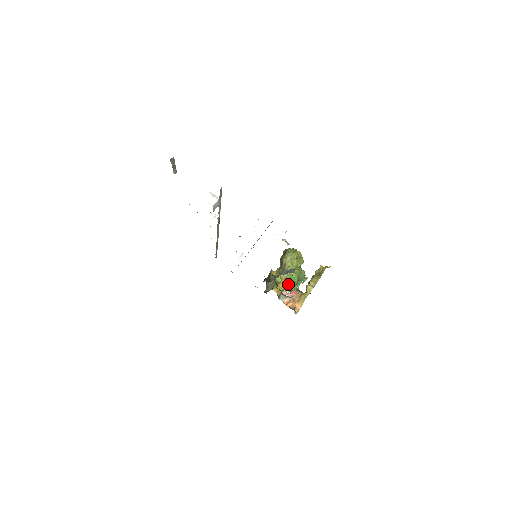
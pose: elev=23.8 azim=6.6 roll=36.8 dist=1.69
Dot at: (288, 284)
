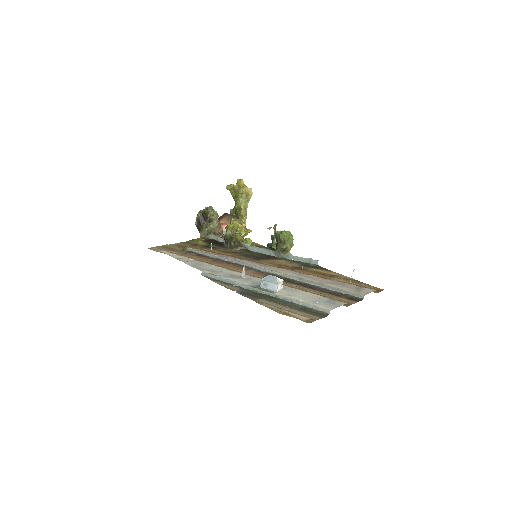
Dot at: occluded
